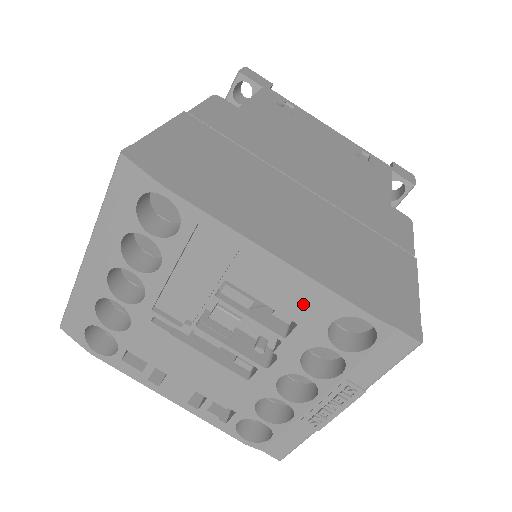
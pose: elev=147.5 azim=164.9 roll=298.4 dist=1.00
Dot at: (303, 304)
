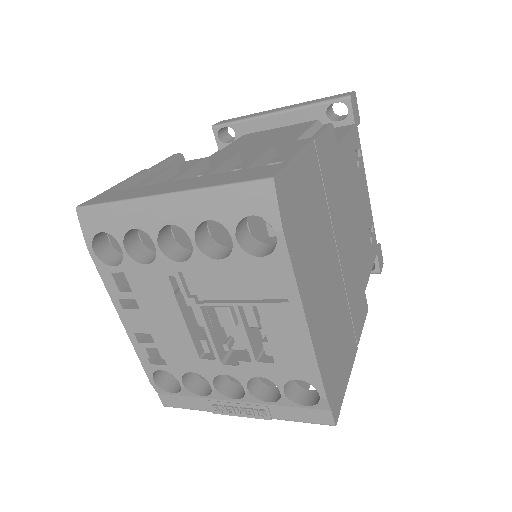
Dot at: (292, 358)
